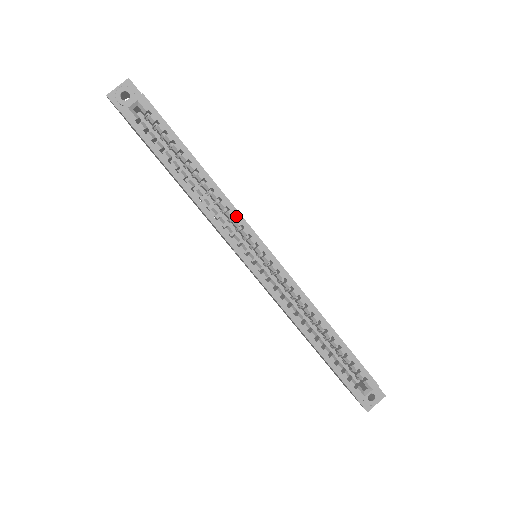
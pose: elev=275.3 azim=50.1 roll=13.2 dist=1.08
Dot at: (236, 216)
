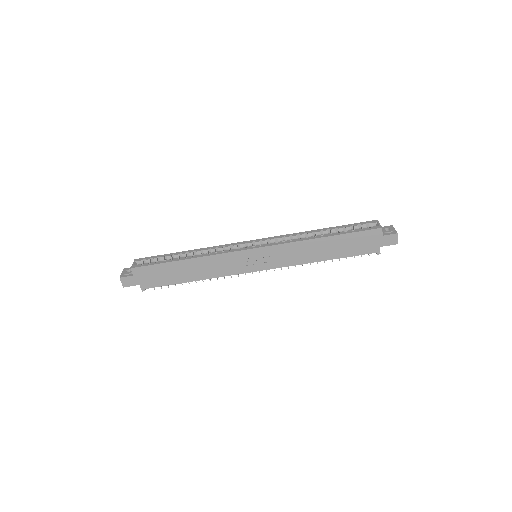
Dot at: (224, 246)
